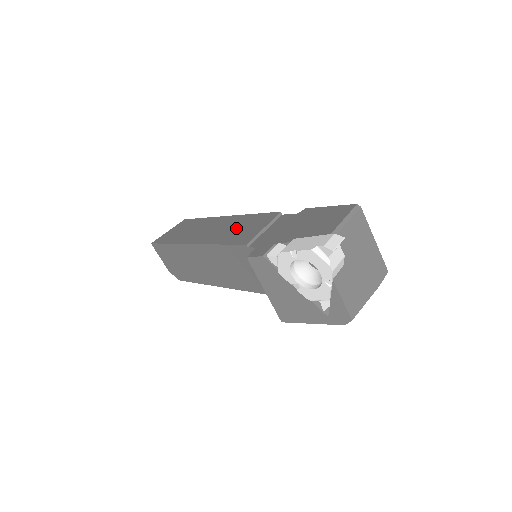
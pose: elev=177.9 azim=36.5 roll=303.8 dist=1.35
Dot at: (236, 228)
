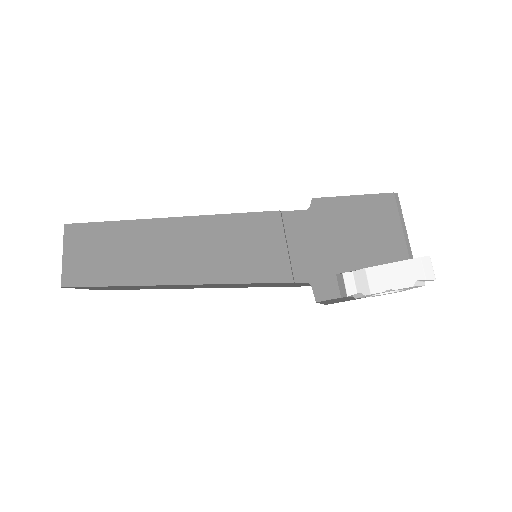
Dot at: (230, 248)
